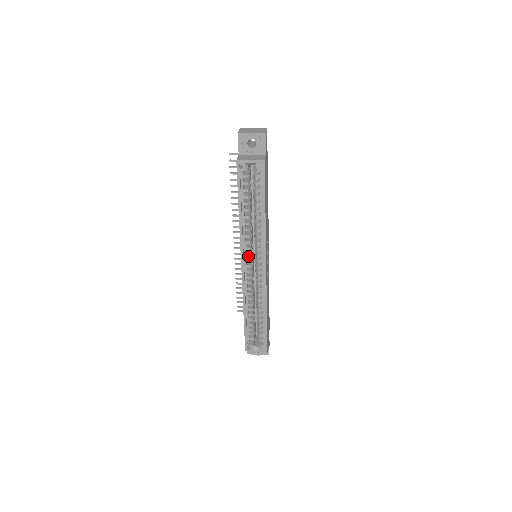
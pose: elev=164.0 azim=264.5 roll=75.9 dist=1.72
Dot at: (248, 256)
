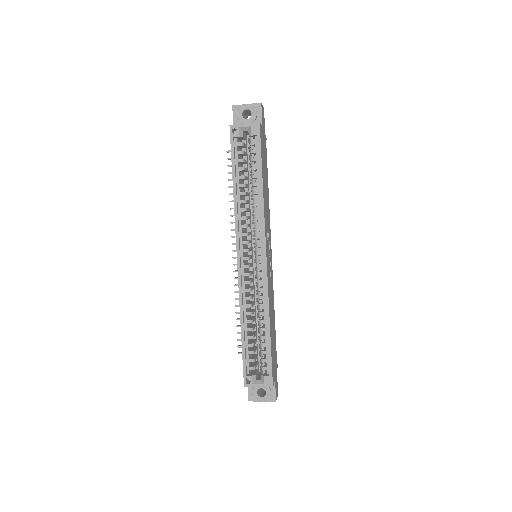
Dot at: (245, 248)
